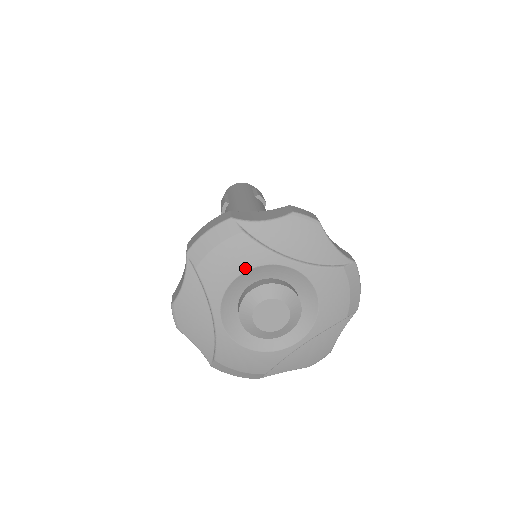
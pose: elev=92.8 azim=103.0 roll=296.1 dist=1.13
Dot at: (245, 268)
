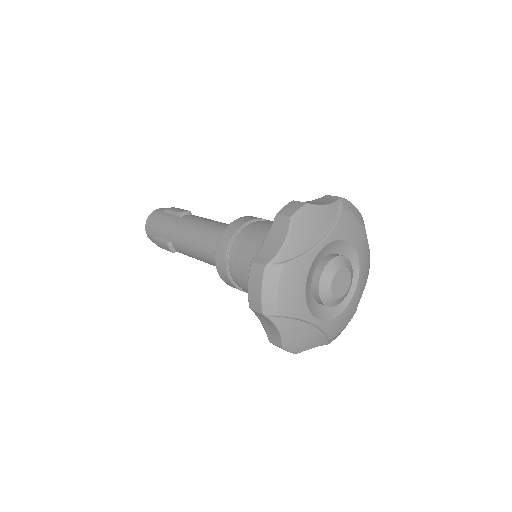
Dot at: (304, 280)
